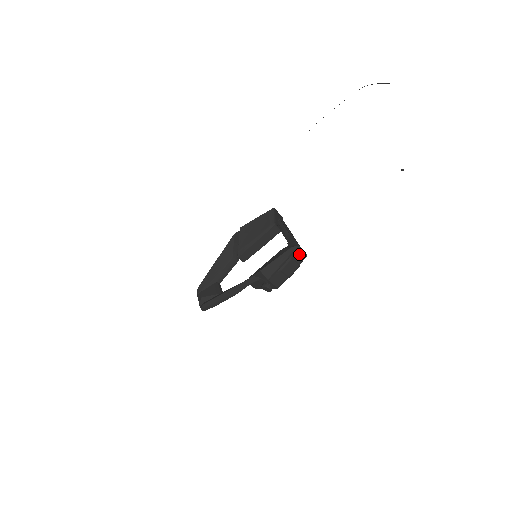
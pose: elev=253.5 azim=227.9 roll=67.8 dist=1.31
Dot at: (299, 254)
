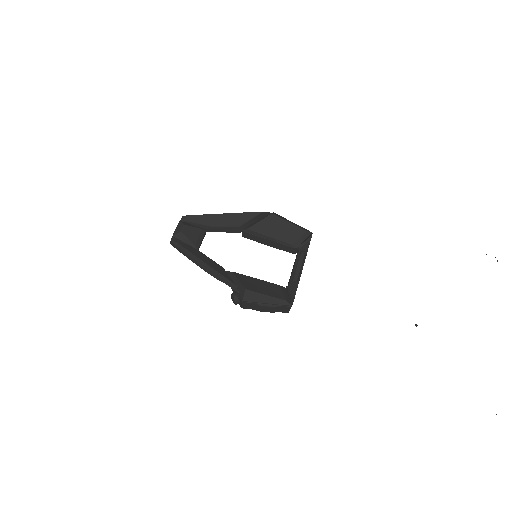
Dot at: (285, 308)
